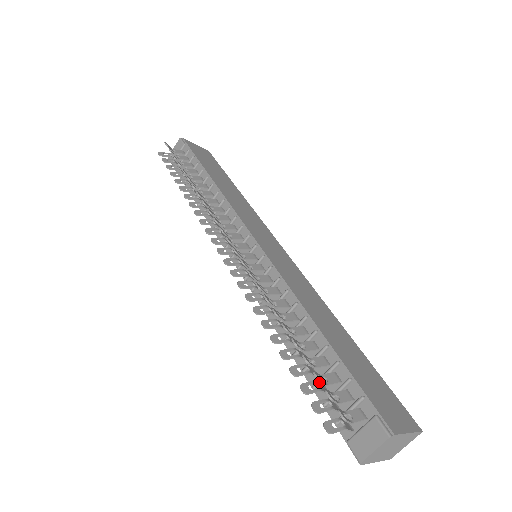
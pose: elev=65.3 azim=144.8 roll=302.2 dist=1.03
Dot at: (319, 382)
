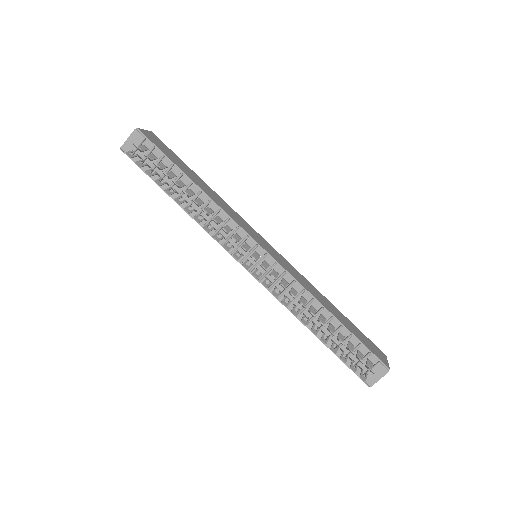
Dot at: (338, 348)
